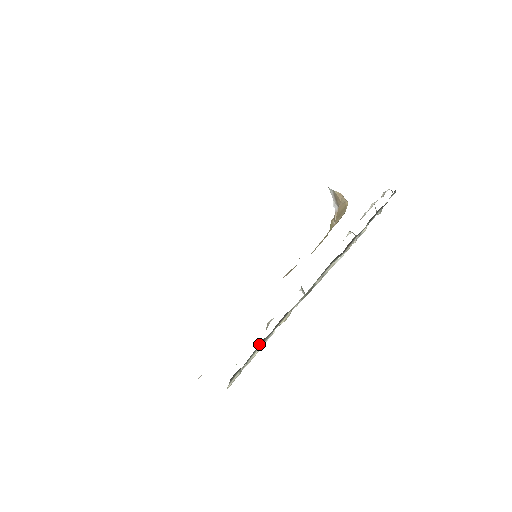
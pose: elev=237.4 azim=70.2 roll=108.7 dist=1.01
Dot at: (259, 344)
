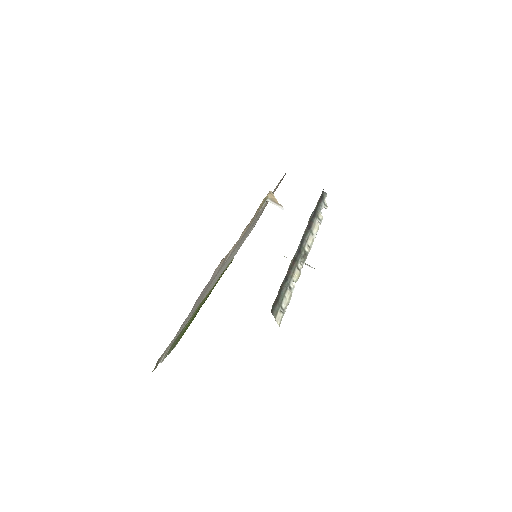
Dot at: (282, 289)
